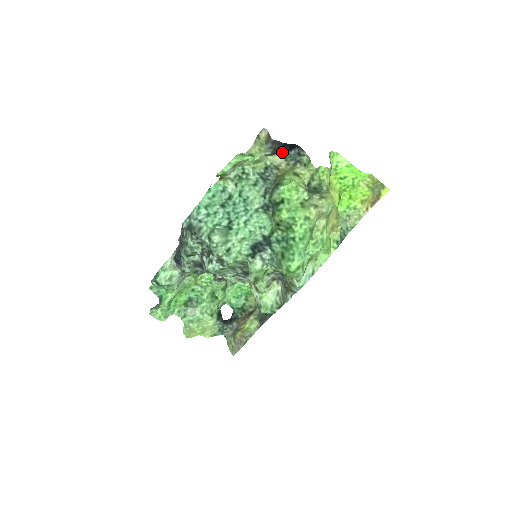
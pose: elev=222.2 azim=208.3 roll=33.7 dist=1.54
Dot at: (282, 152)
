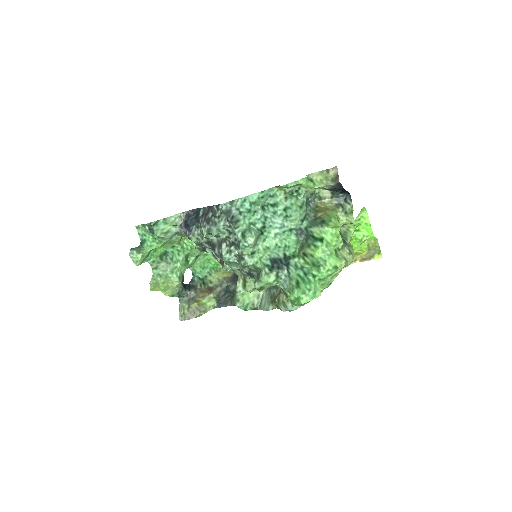
Dot at: (334, 191)
